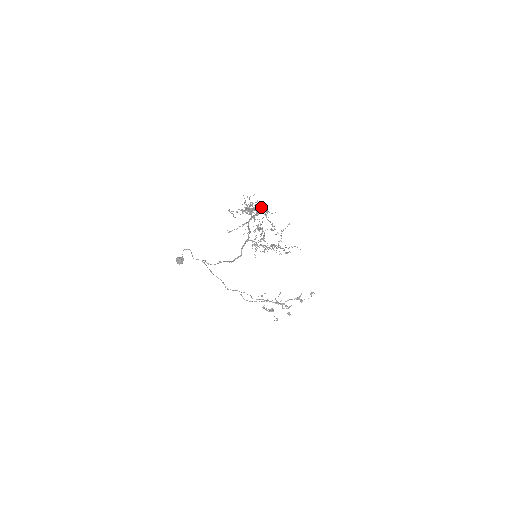
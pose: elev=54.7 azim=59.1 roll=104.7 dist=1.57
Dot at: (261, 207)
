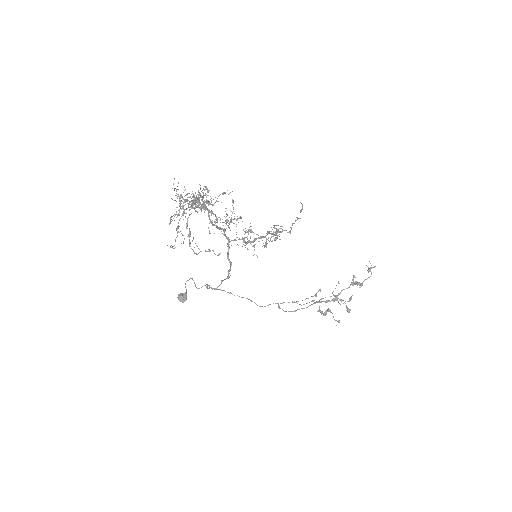
Dot at: occluded
